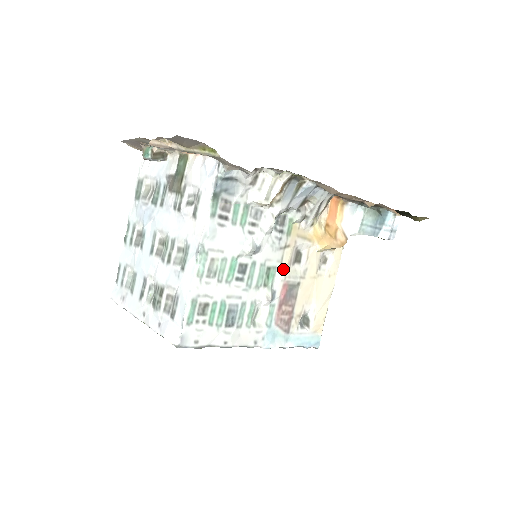
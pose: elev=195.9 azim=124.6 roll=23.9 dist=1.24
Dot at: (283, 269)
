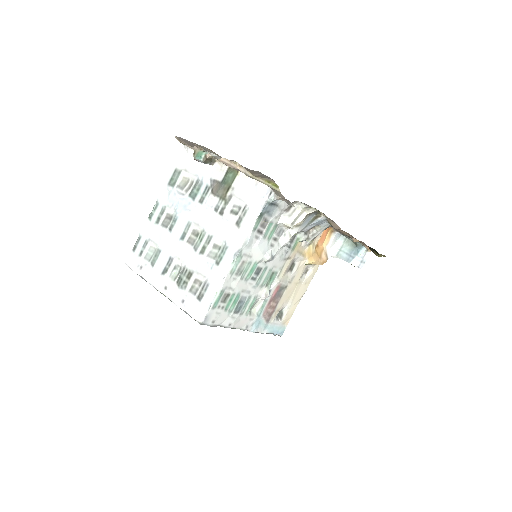
Dot at: (281, 275)
